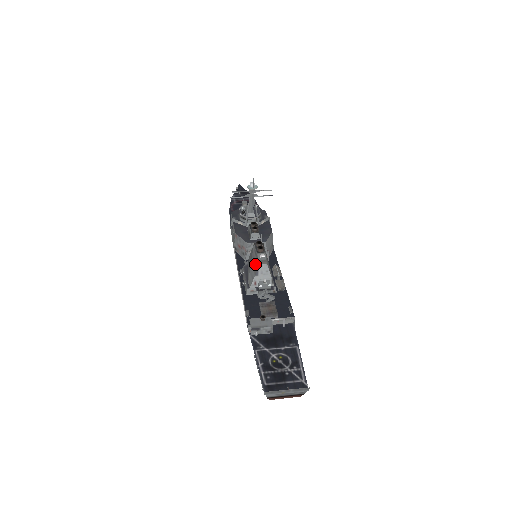
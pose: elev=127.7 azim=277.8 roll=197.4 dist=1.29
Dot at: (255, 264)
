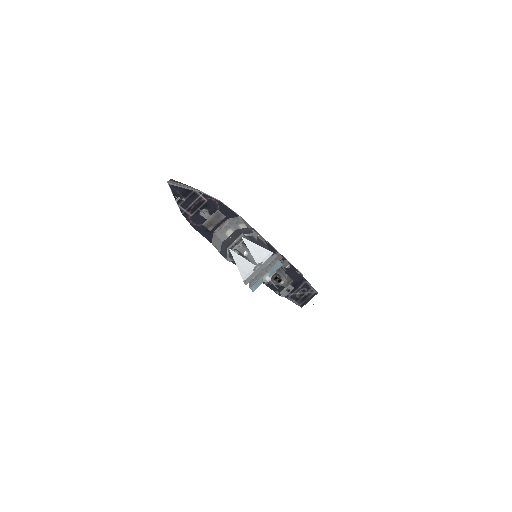
Dot at: occluded
